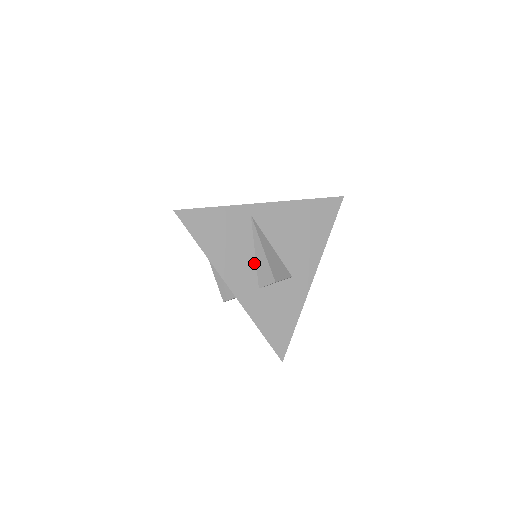
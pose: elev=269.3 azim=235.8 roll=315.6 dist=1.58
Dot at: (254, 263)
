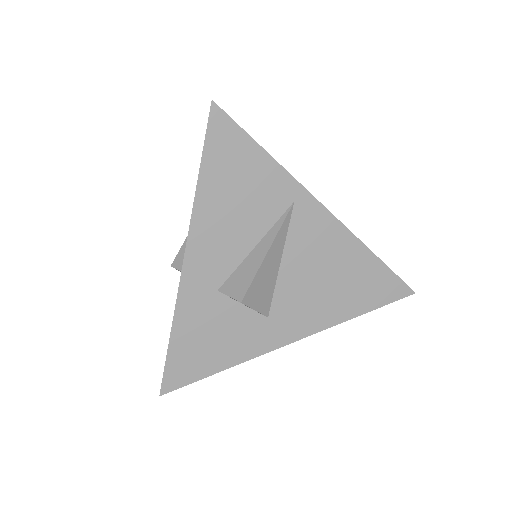
Dot at: (242, 257)
